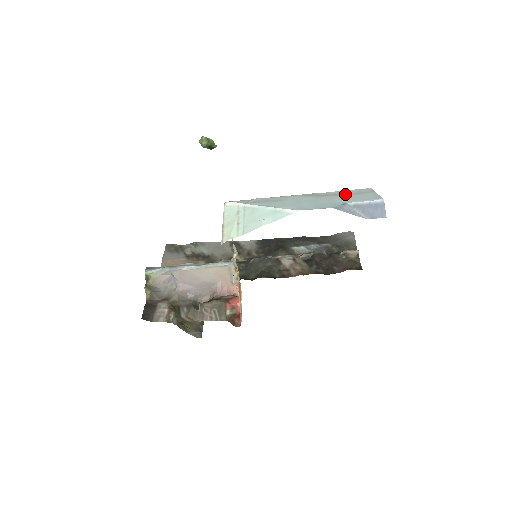
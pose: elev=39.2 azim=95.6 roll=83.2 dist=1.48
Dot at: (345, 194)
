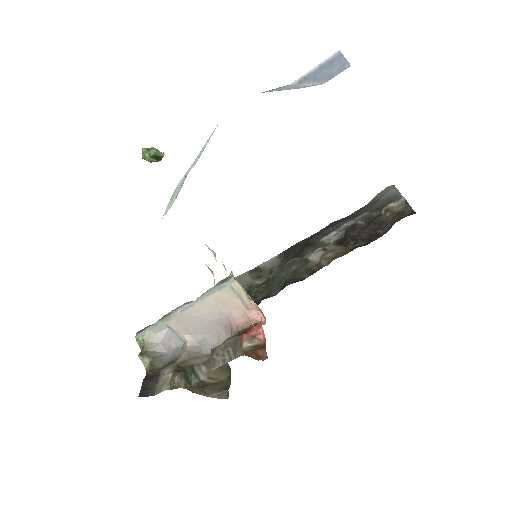
Dot at: occluded
